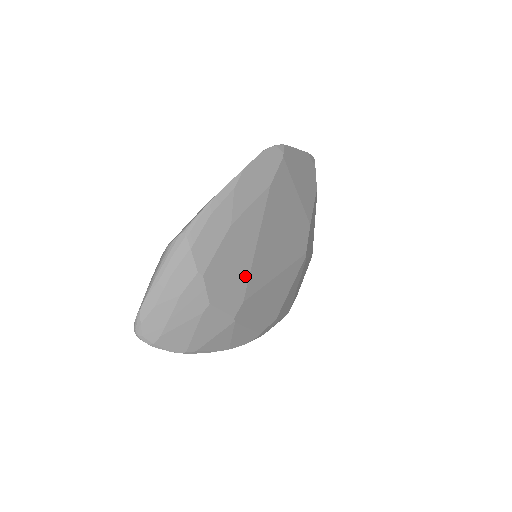
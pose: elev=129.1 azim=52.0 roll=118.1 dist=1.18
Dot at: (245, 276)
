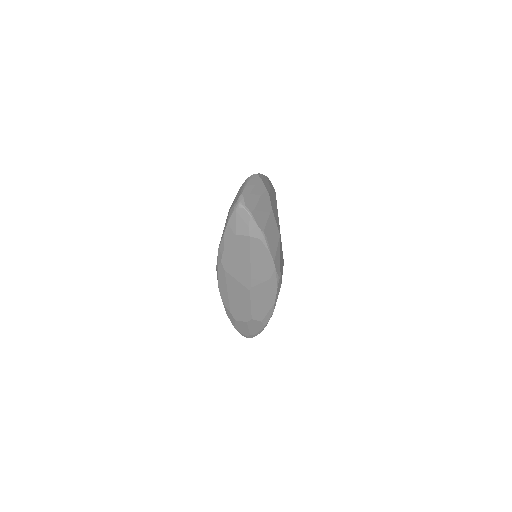
Dot at: (278, 220)
